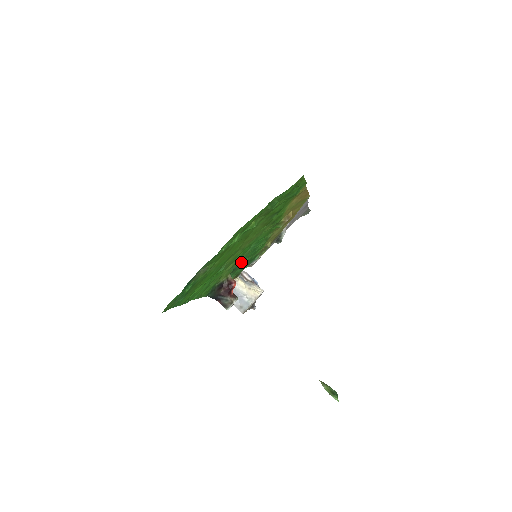
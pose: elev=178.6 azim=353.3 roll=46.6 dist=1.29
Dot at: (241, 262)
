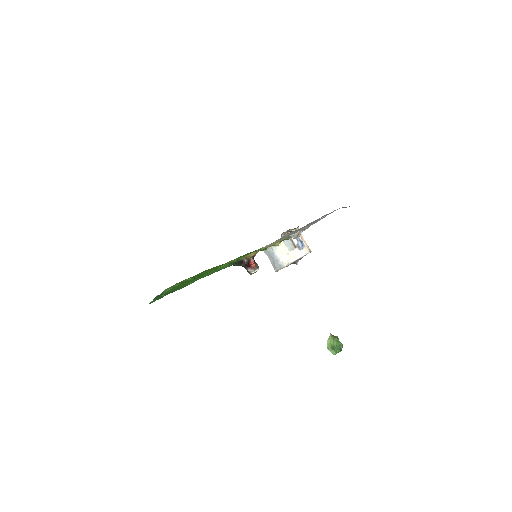
Dot at: occluded
